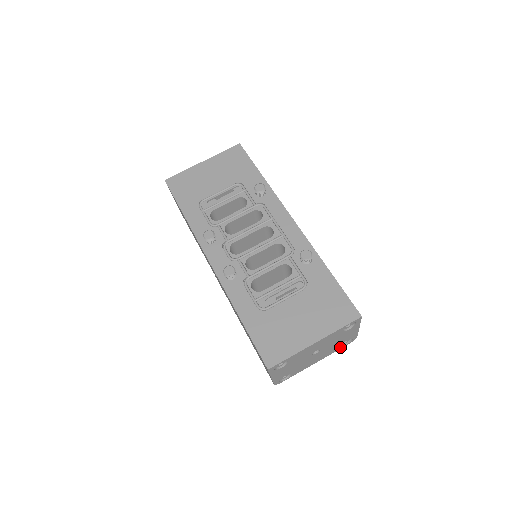
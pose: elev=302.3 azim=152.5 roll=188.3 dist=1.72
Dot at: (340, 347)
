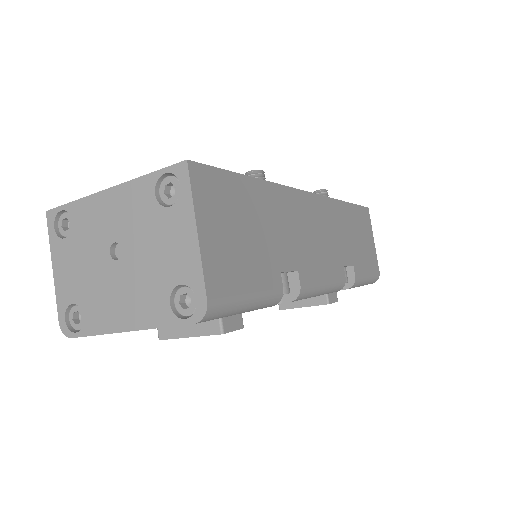
Dot at: (172, 314)
